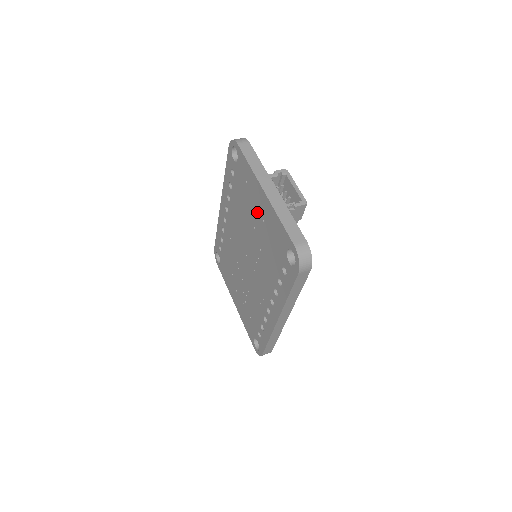
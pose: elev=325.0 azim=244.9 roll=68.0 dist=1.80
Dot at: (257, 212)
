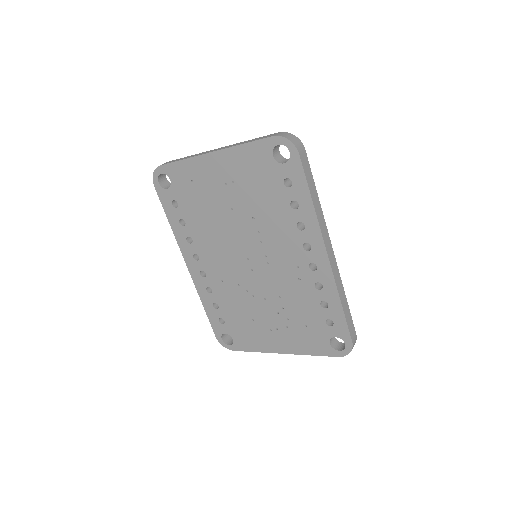
Dot at: (222, 187)
